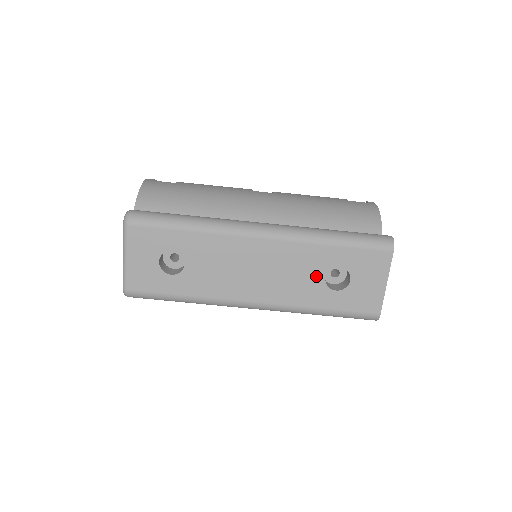
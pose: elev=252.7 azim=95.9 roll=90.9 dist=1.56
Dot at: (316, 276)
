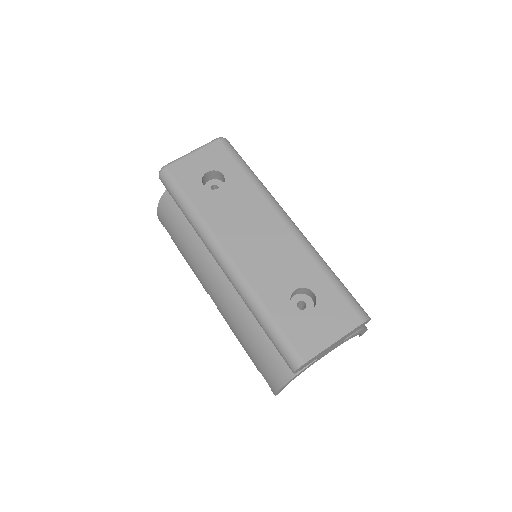
Dot at: (291, 282)
